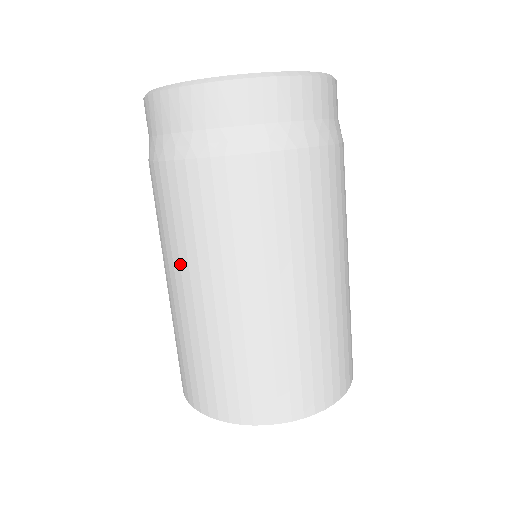
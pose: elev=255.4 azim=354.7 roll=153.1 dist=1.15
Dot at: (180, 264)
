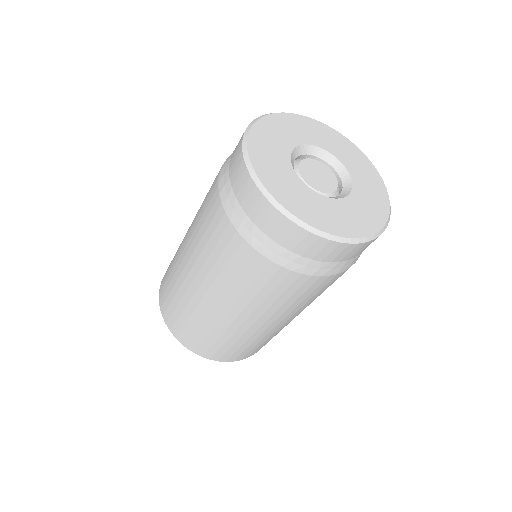
Dot at: (192, 243)
